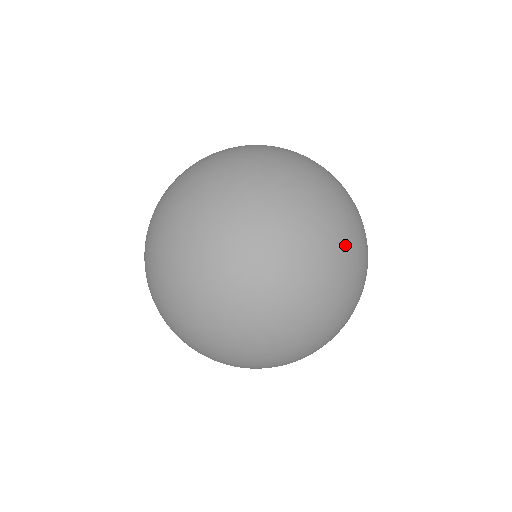
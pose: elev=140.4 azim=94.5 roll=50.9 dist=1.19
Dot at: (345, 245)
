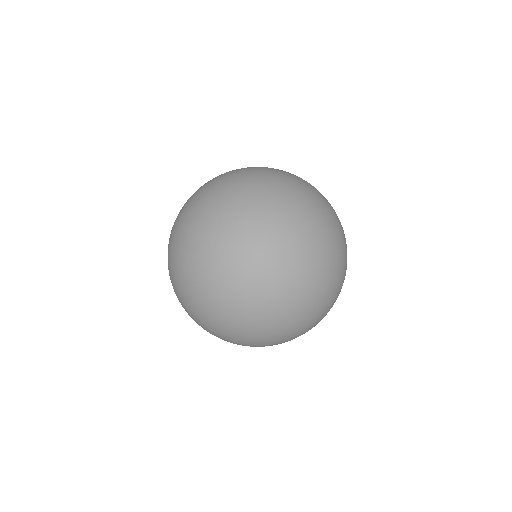
Dot at: (325, 218)
